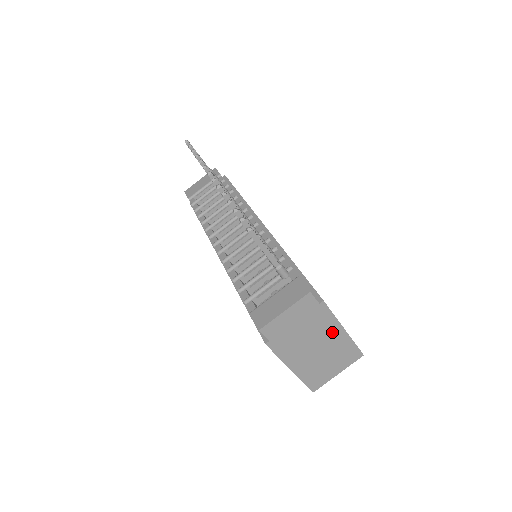
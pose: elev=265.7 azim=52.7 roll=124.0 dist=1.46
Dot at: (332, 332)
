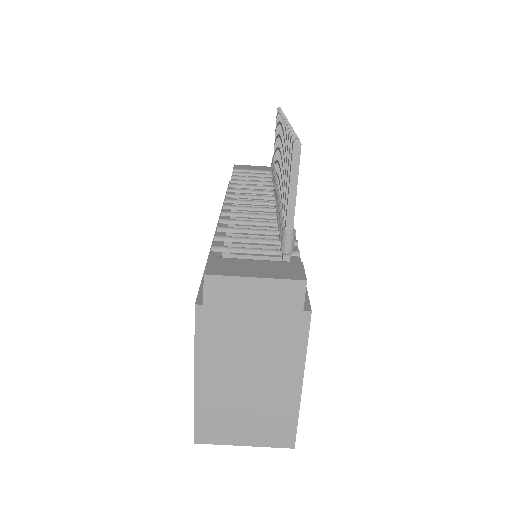
Dot at: (285, 372)
